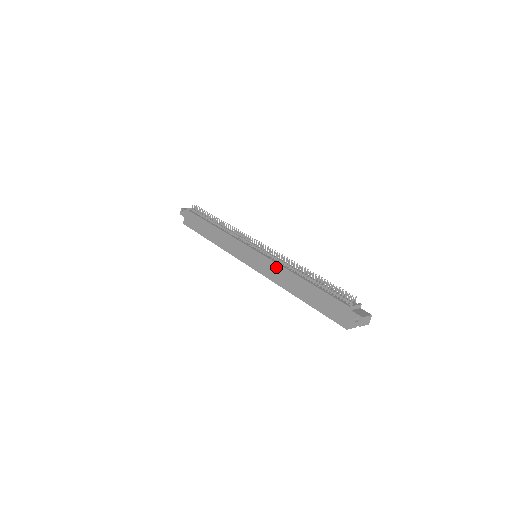
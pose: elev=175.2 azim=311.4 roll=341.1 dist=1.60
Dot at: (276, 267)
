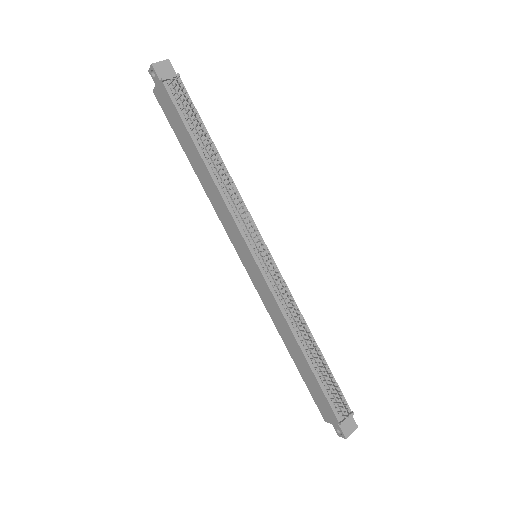
Dot at: (276, 308)
